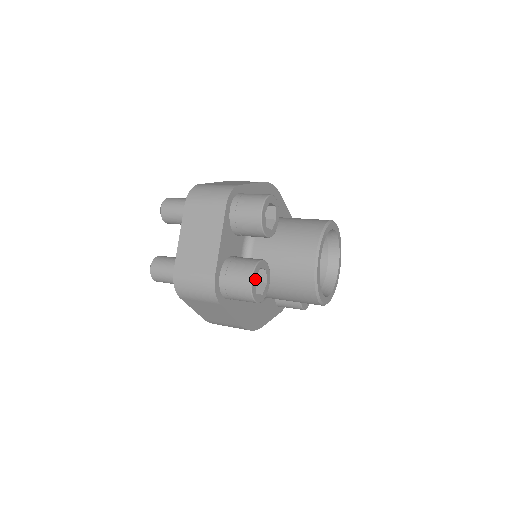
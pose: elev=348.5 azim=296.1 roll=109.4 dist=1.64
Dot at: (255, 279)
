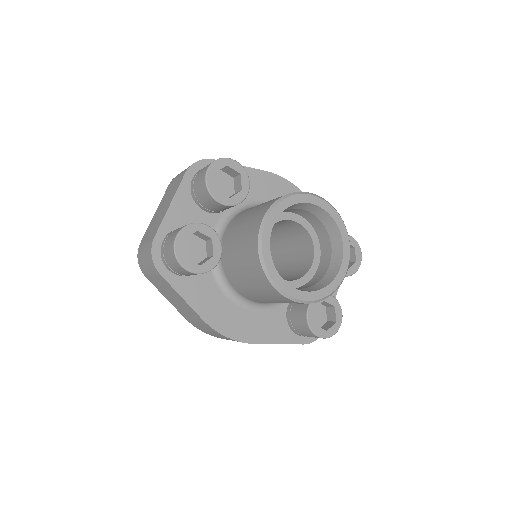
Dot at: (207, 254)
